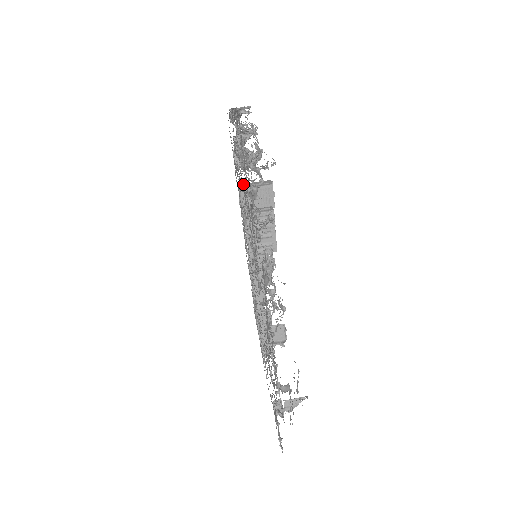
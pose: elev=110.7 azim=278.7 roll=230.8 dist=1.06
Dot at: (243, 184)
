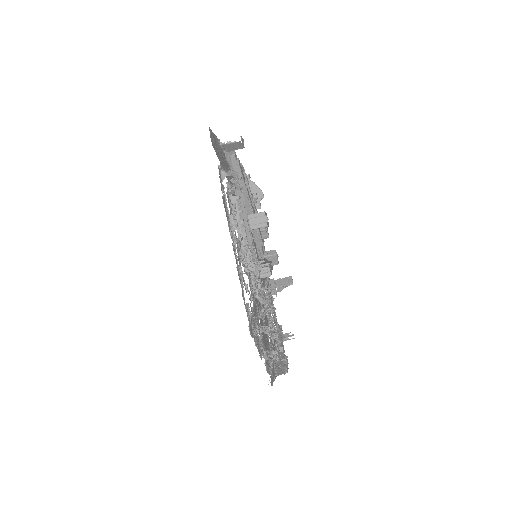
Dot at: occluded
